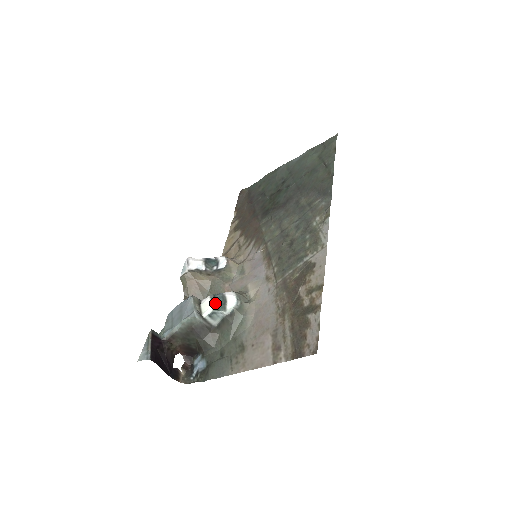
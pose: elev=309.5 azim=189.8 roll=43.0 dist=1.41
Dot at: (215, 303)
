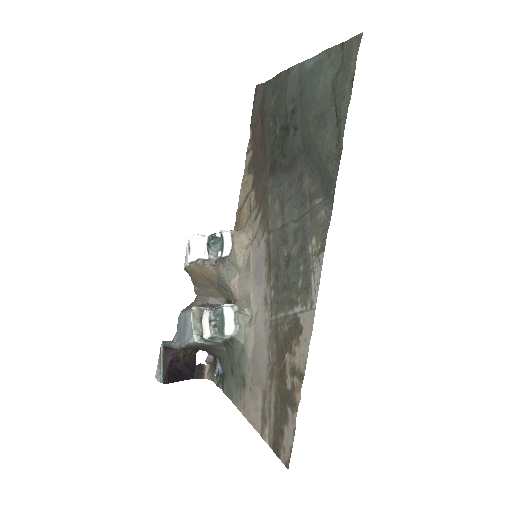
Dot at: (213, 325)
